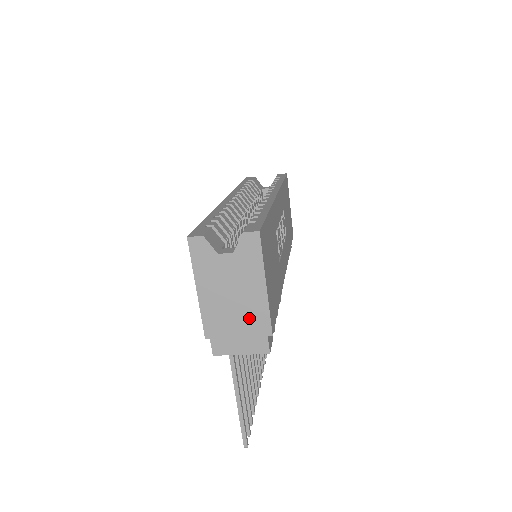
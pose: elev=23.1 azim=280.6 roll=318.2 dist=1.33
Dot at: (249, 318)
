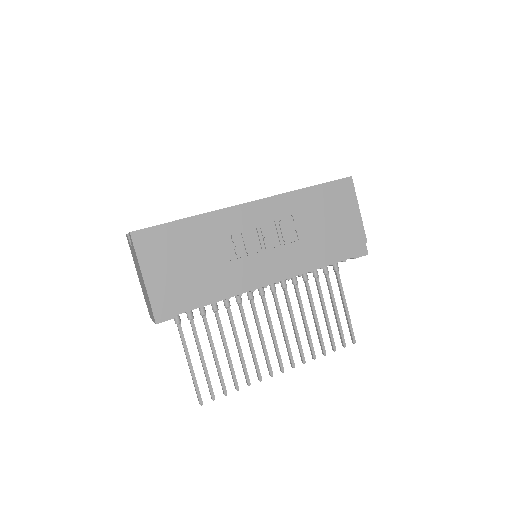
Dot at: (146, 294)
